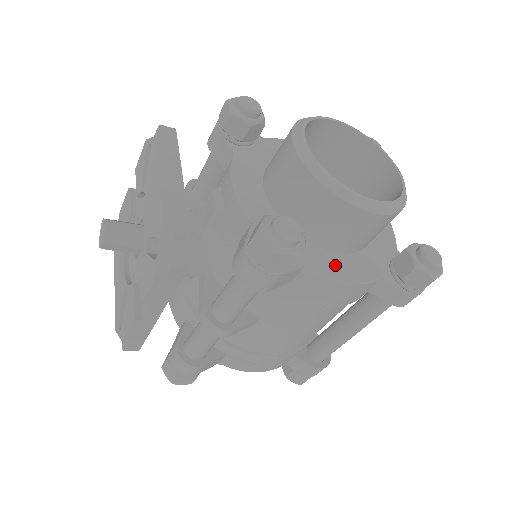
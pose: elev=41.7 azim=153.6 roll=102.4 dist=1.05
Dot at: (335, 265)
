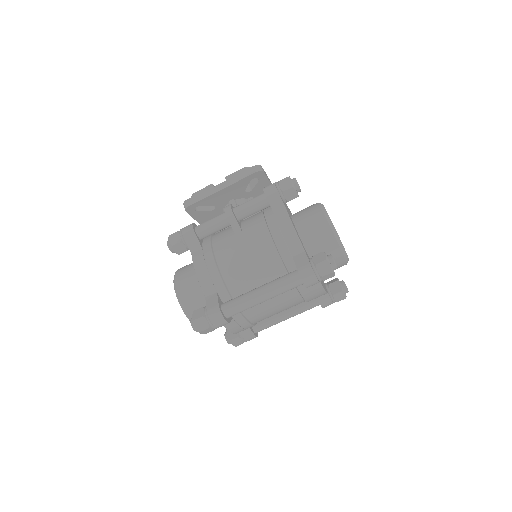
Dot at: (294, 226)
